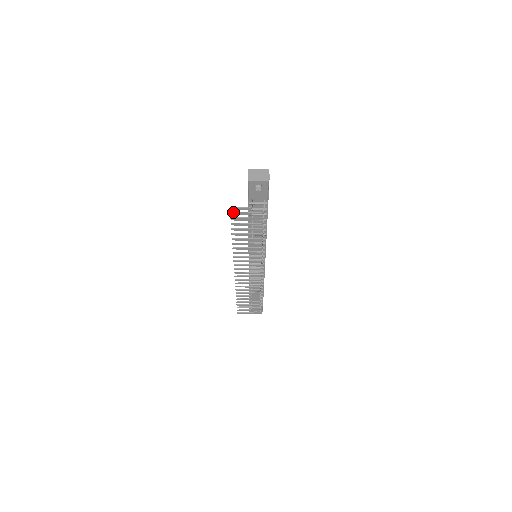
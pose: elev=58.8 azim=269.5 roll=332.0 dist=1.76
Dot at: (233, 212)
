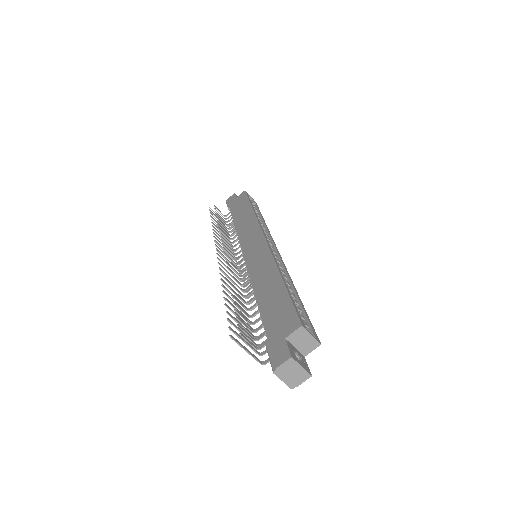
Dot at: occluded
